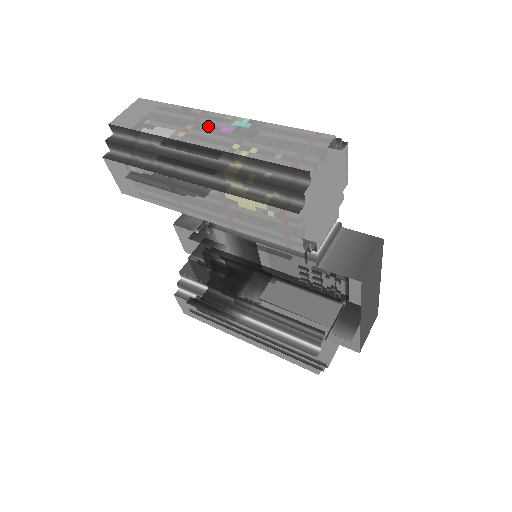
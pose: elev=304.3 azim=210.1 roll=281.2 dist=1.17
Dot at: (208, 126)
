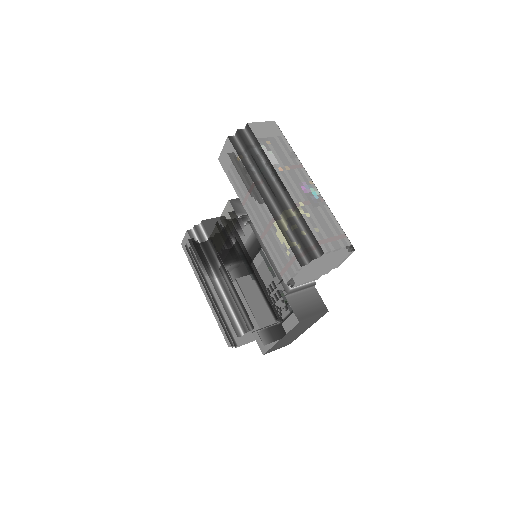
Dot at: (297, 177)
